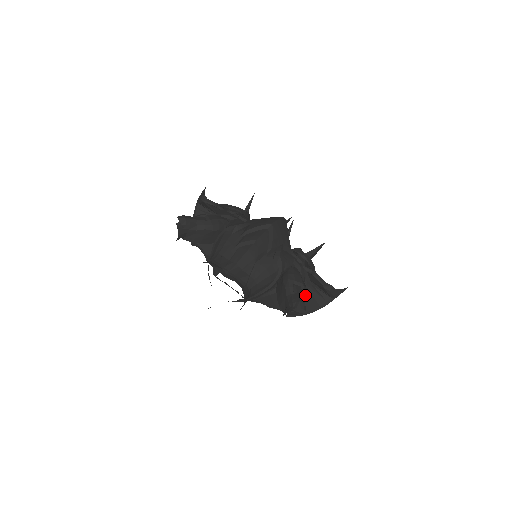
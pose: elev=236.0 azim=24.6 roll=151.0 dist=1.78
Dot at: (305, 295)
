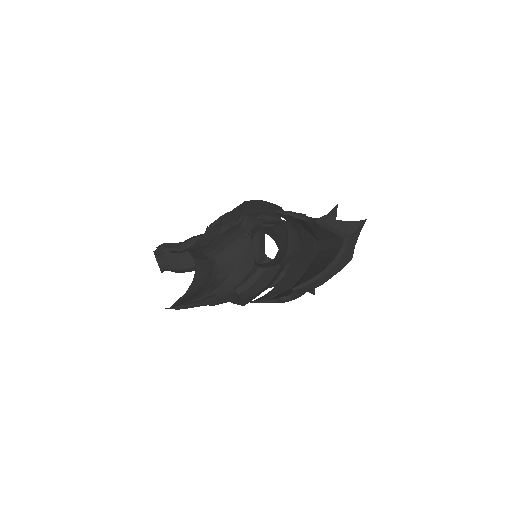
Dot at: (278, 232)
